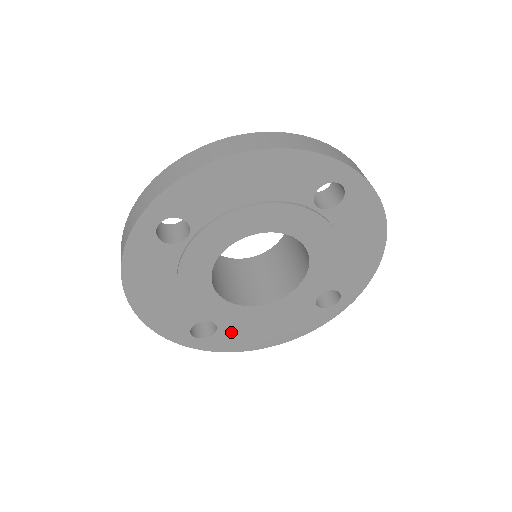
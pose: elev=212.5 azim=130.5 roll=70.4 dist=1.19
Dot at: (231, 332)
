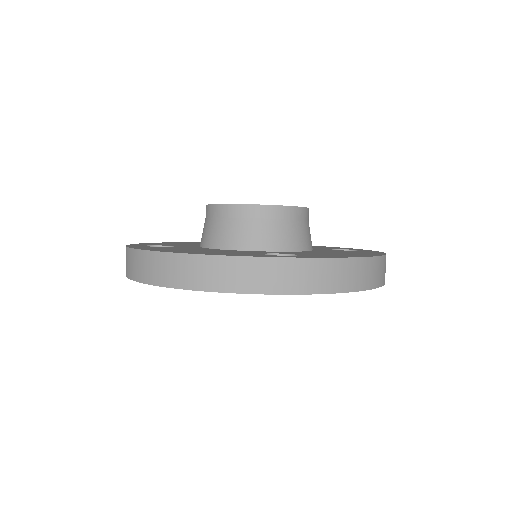
Dot at: occluded
